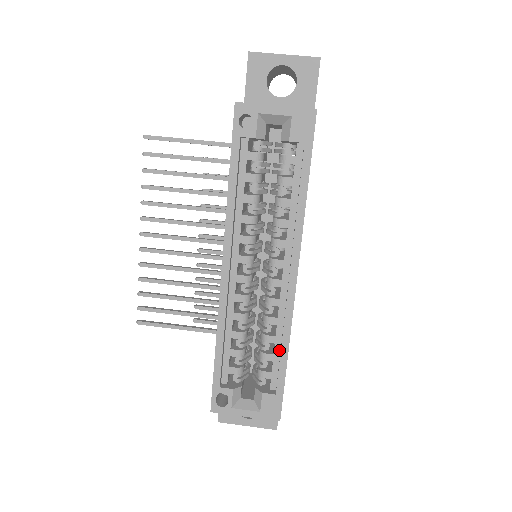
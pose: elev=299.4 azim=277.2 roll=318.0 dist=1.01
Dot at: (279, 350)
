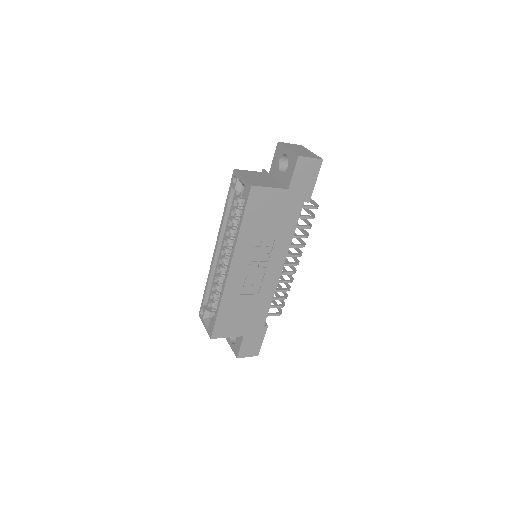
Dot at: occluded
